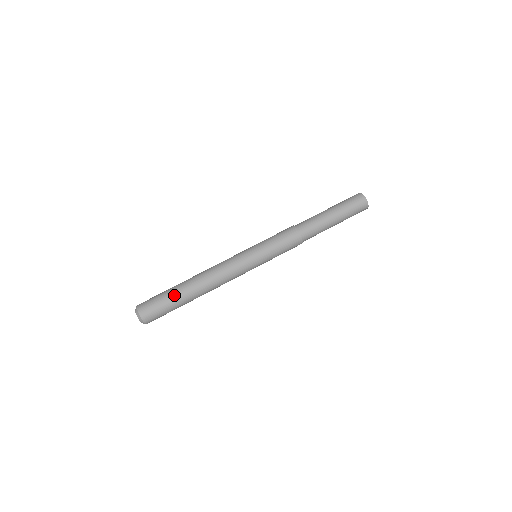
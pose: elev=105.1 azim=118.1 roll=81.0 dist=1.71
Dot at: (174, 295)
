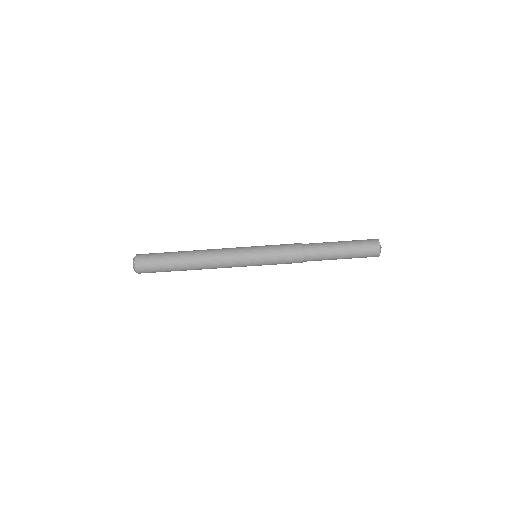
Dot at: occluded
